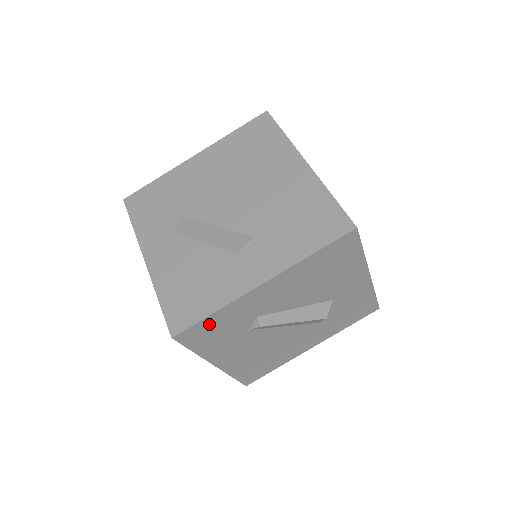
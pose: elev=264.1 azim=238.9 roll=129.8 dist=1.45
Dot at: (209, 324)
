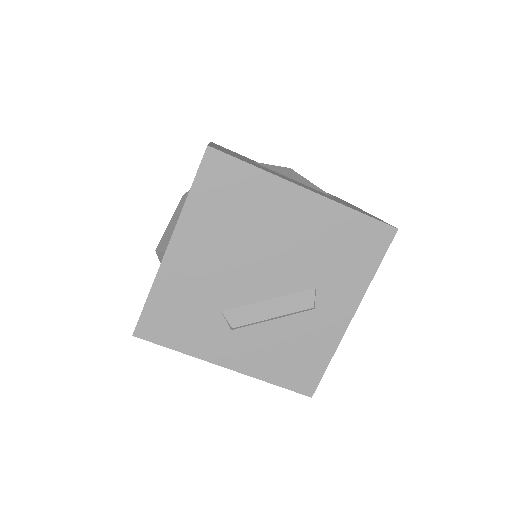
Dot at: occluded
